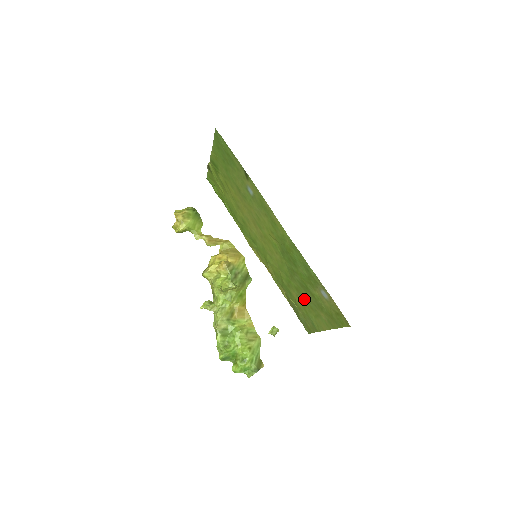
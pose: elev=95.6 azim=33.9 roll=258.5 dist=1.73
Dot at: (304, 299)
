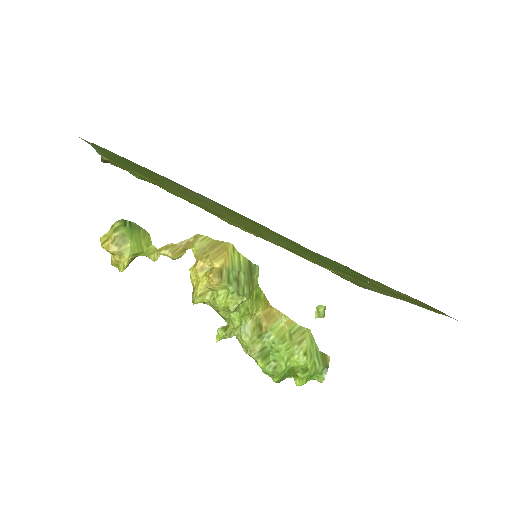
Dot at: occluded
